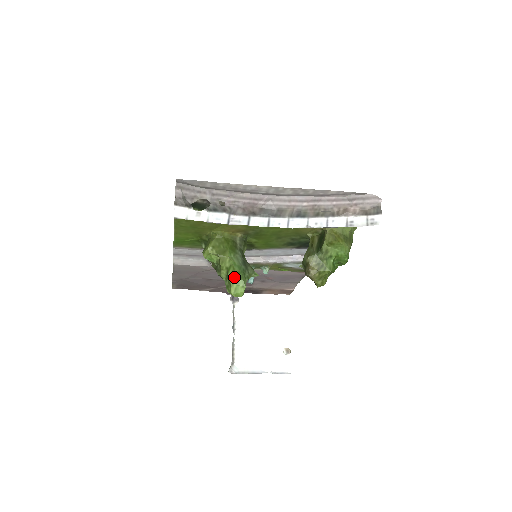
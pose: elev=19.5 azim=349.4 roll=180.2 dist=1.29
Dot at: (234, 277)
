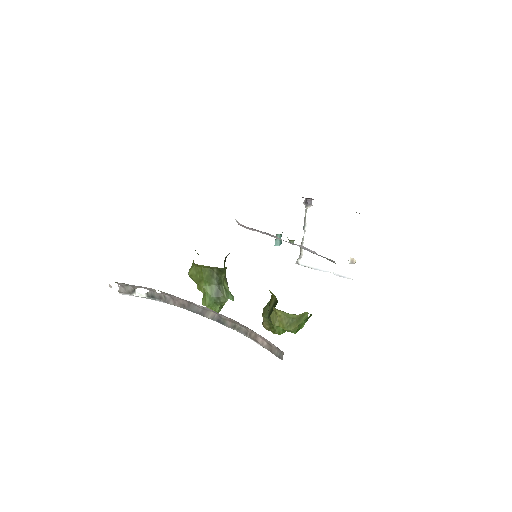
Dot at: occluded
